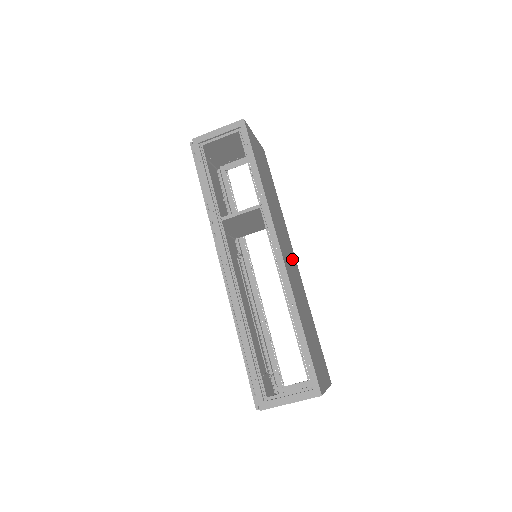
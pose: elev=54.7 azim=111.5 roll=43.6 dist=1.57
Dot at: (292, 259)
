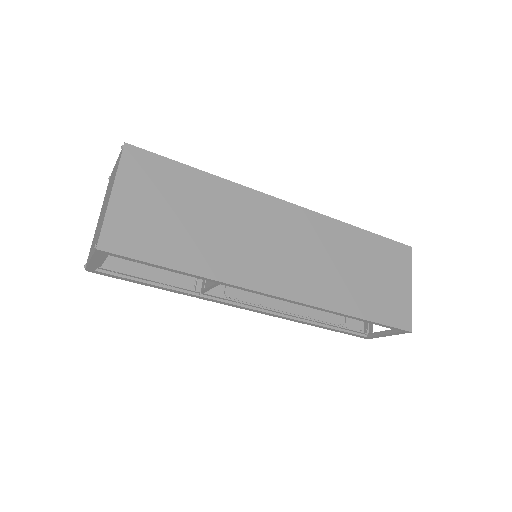
Dot at: (289, 231)
